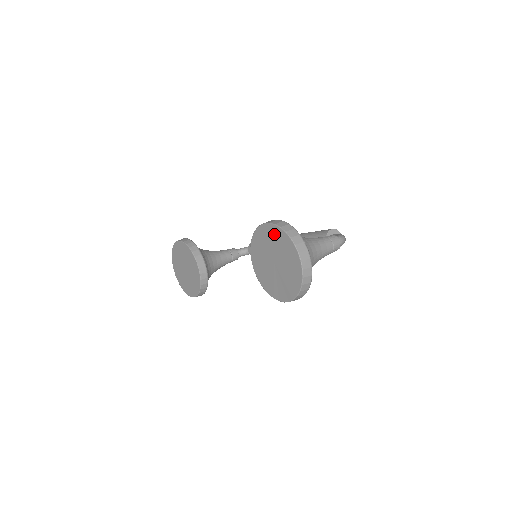
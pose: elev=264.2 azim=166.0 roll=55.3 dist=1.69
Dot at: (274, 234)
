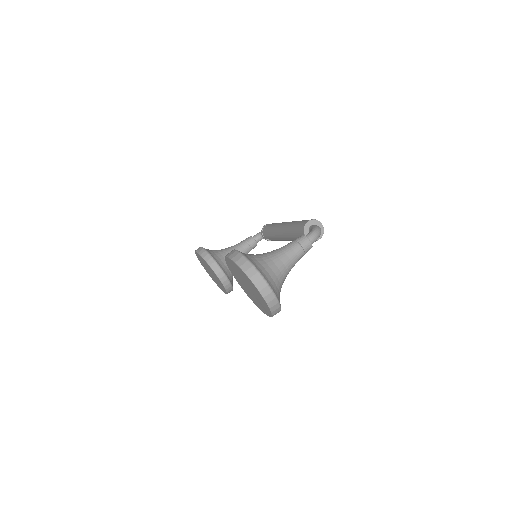
Dot at: (235, 266)
